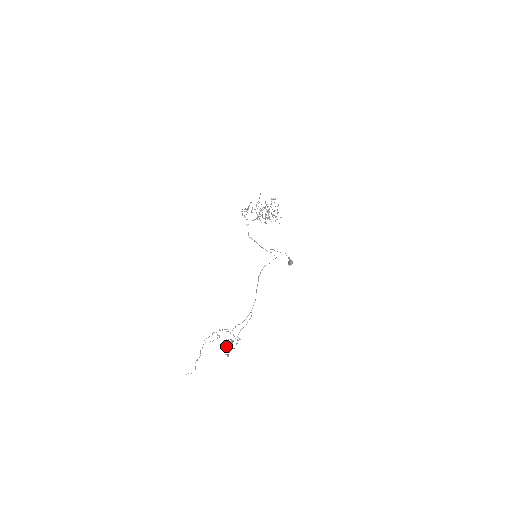
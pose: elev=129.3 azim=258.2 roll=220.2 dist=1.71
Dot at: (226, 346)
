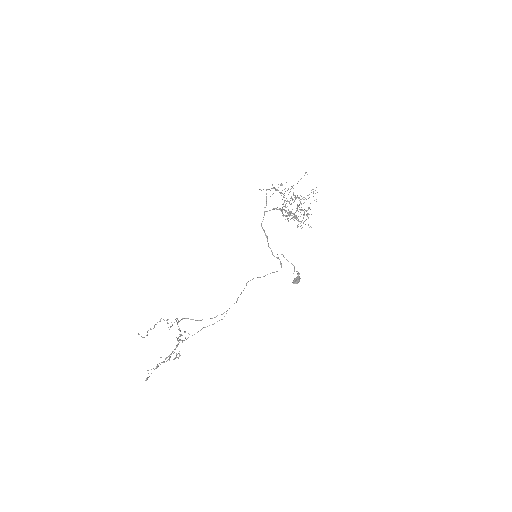
Dot at: occluded
